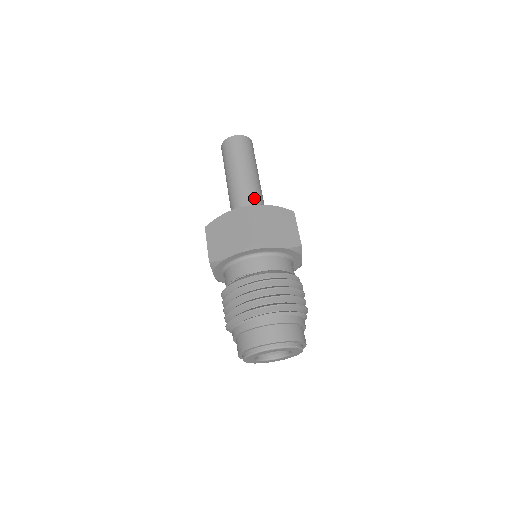
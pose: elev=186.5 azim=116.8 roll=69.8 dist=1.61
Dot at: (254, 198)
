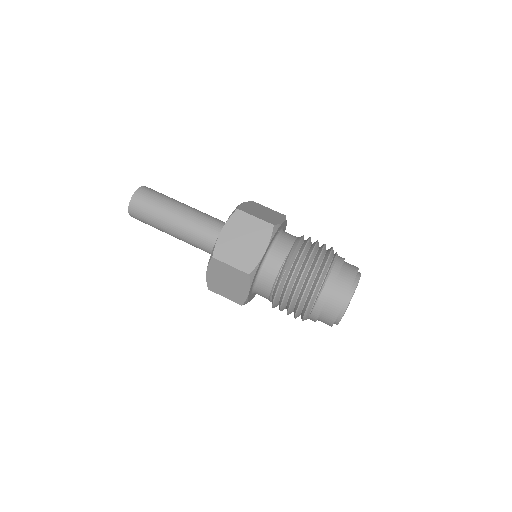
Dot at: (211, 217)
